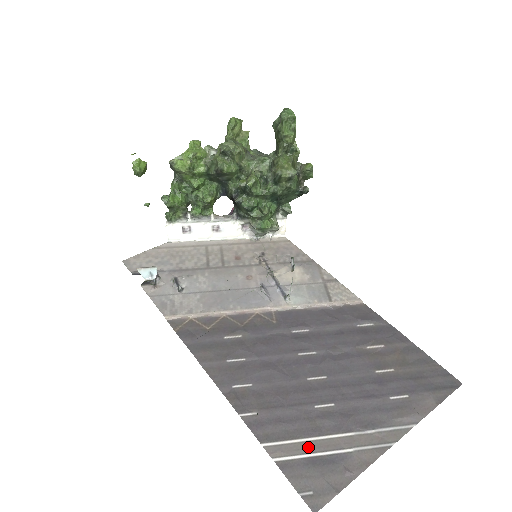
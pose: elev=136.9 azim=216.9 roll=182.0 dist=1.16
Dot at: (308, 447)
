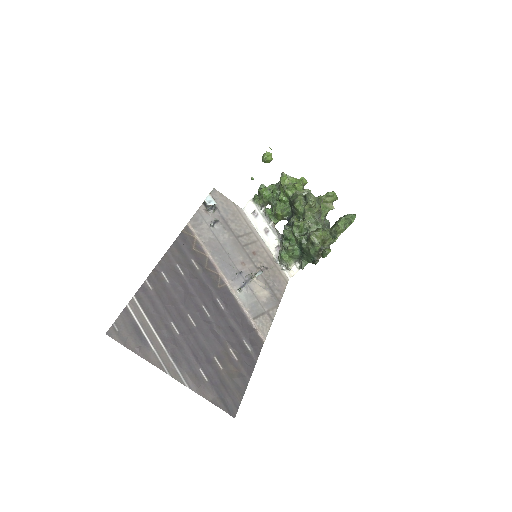
Dot at: (144, 323)
